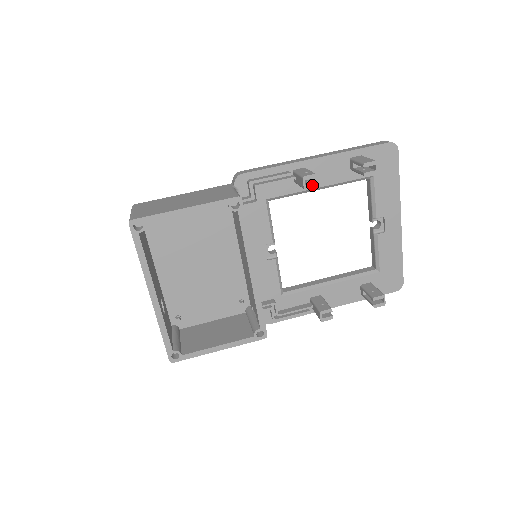
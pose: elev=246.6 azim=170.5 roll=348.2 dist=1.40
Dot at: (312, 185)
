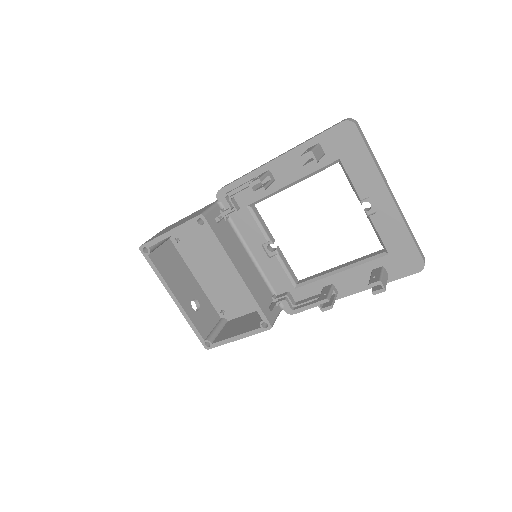
Dot at: (259, 189)
